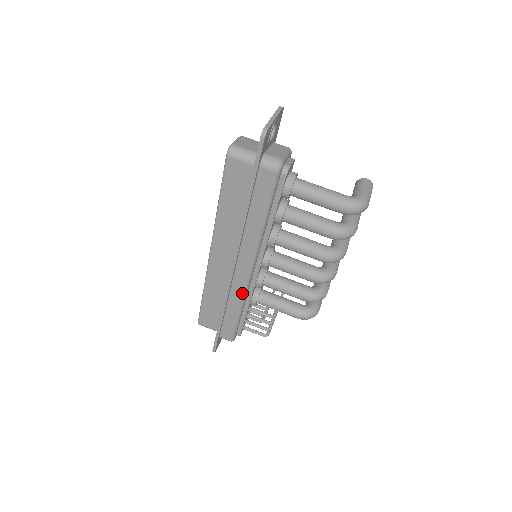
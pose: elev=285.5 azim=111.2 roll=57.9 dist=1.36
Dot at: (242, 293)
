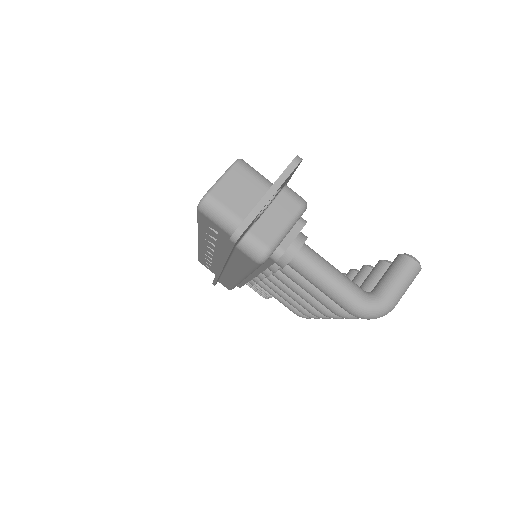
Dot at: (233, 283)
